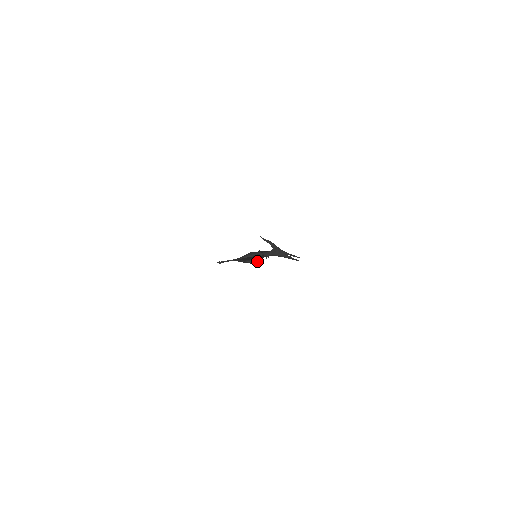
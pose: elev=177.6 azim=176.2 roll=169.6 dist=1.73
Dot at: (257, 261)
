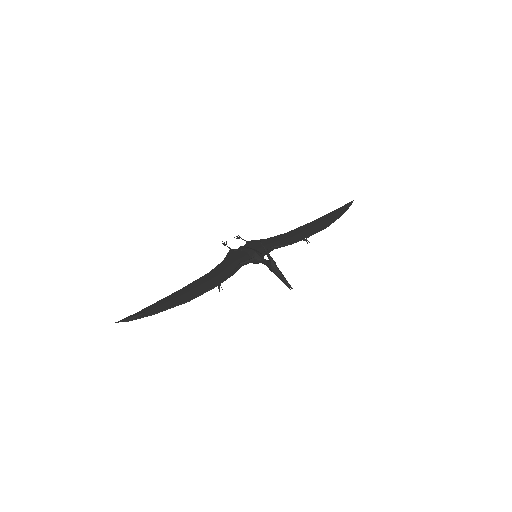
Dot at: (254, 263)
